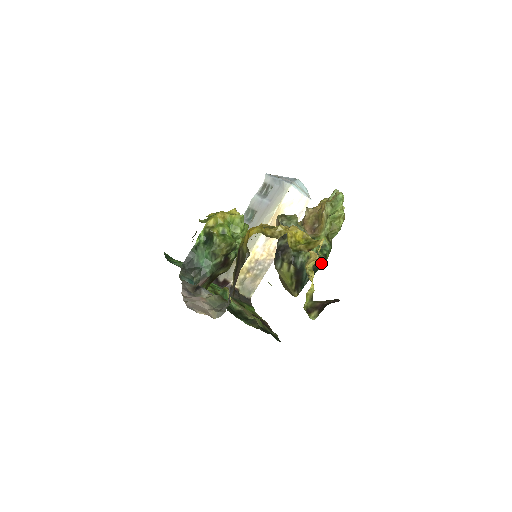
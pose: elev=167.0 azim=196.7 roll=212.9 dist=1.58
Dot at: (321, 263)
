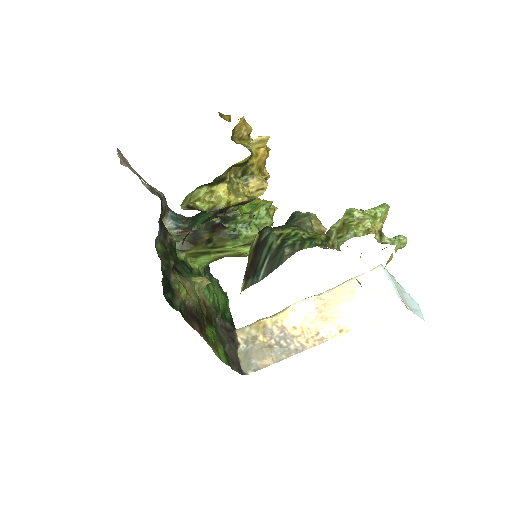
Dot at: (290, 248)
